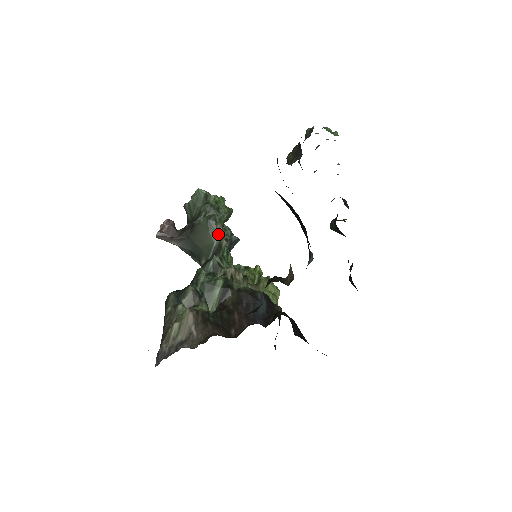
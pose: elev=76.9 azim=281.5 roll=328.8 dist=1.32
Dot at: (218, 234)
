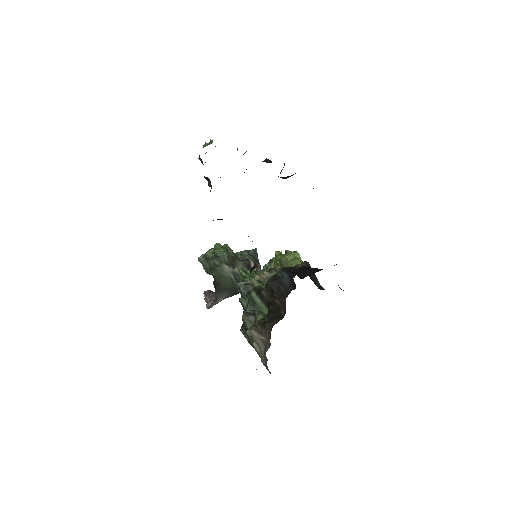
Dot at: (228, 270)
